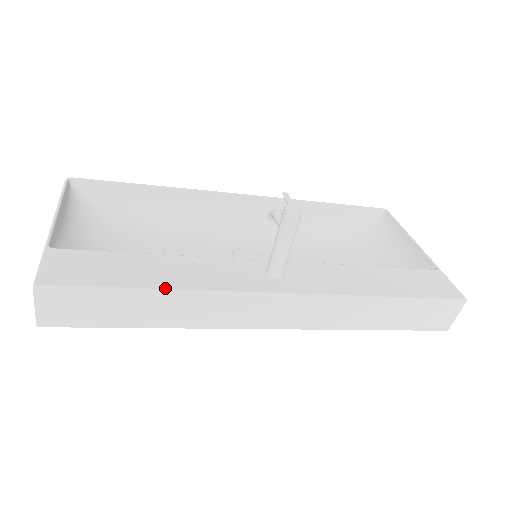
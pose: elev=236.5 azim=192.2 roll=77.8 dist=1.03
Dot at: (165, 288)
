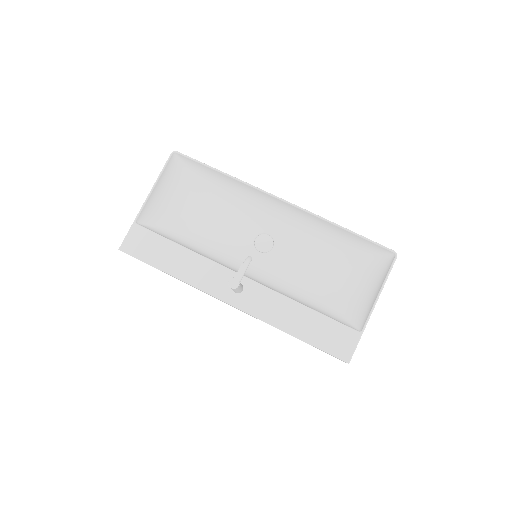
Dot at: (172, 276)
